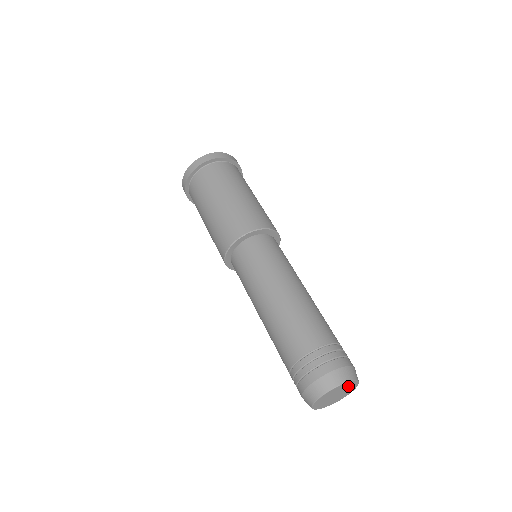
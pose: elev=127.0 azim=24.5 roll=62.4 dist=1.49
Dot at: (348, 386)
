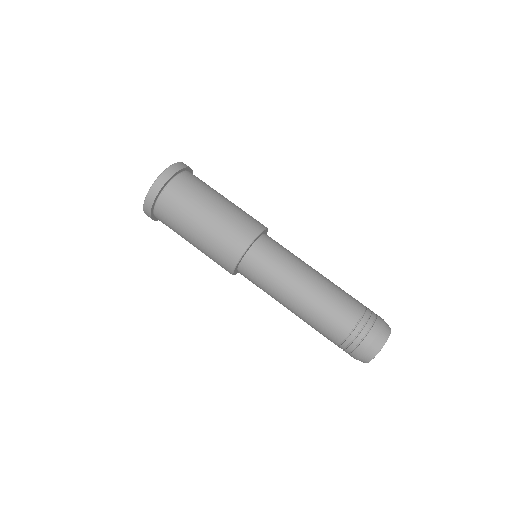
Dot at: occluded
